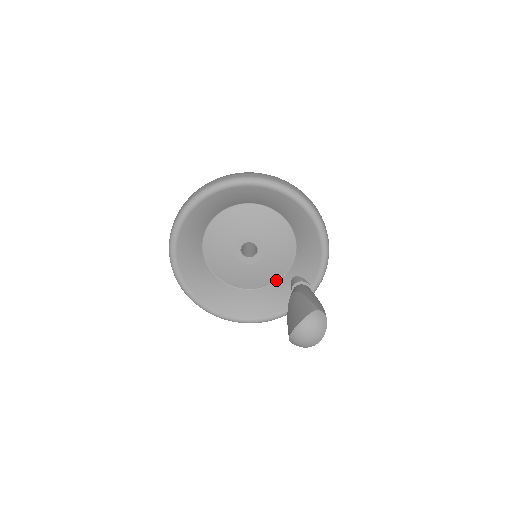
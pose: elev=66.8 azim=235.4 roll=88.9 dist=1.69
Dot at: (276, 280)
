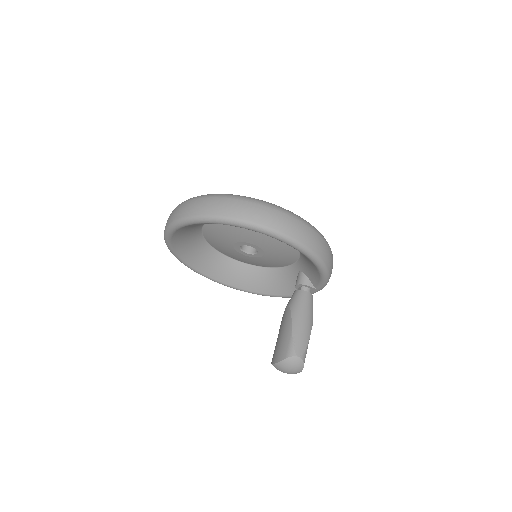
Dot at: (285, 265)
